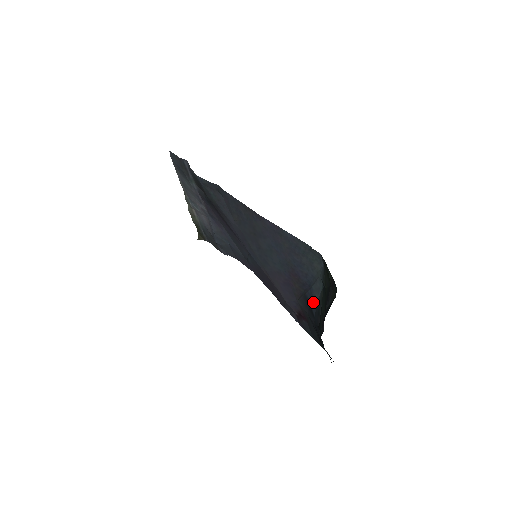
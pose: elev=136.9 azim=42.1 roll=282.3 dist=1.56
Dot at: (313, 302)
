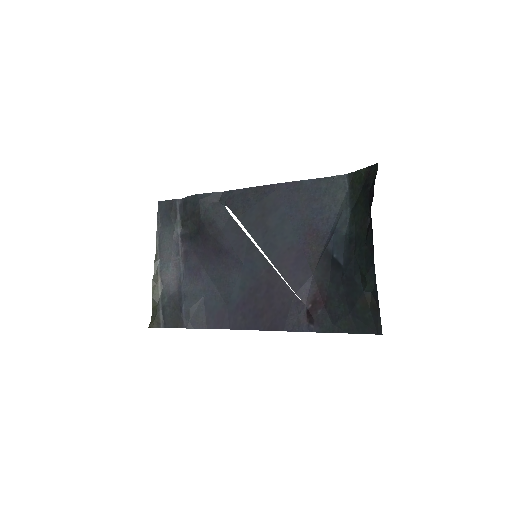
Dot at: (339, 244)
